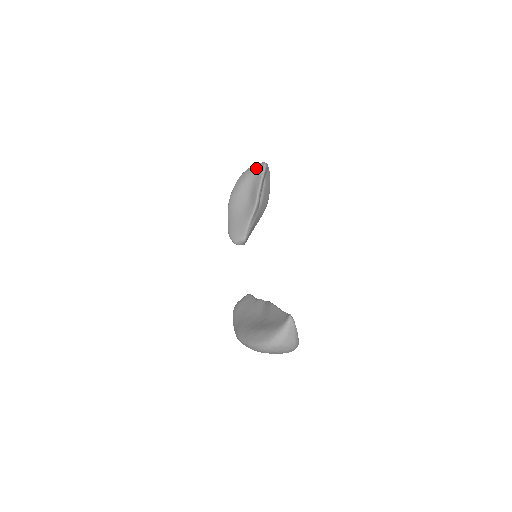
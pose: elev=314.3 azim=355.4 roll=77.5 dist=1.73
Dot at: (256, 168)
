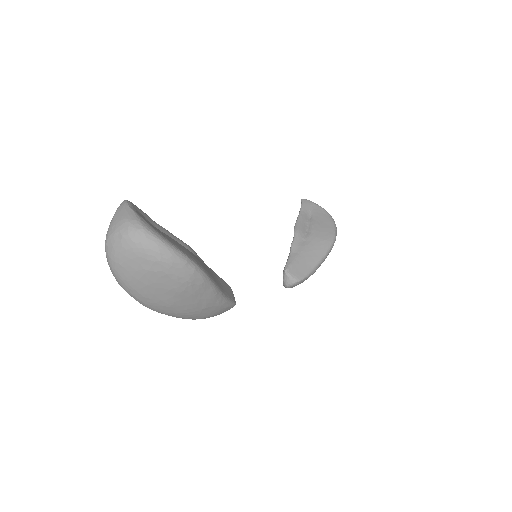
Dot at: occluded
